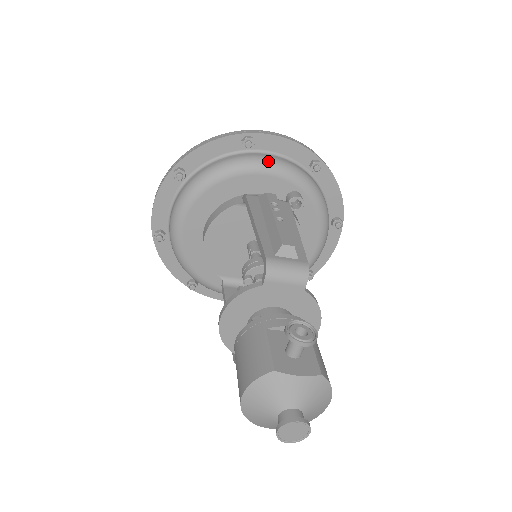
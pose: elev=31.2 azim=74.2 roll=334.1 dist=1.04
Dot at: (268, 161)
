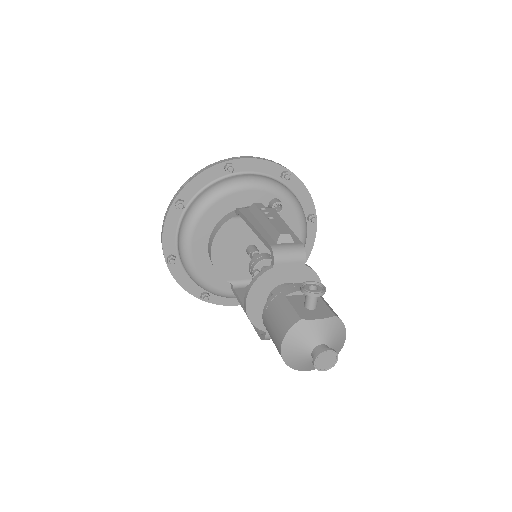
Dot at: (249, 179)
